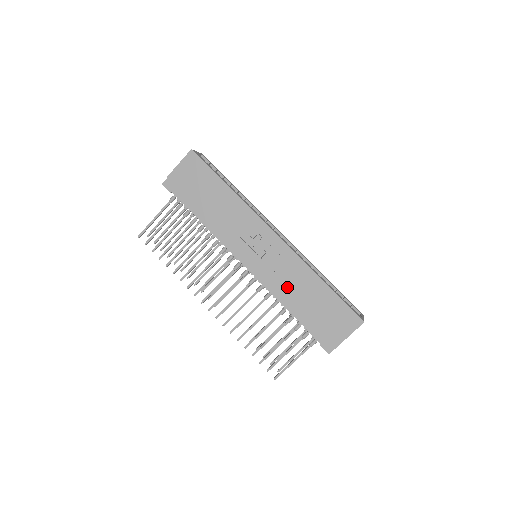
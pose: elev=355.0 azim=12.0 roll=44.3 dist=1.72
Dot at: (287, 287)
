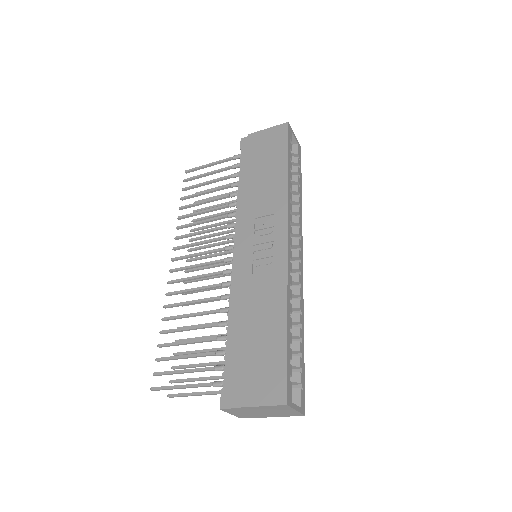
Dot at: (249, 298)
